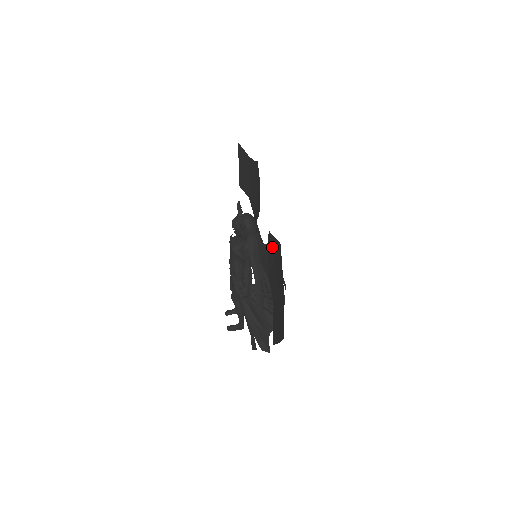
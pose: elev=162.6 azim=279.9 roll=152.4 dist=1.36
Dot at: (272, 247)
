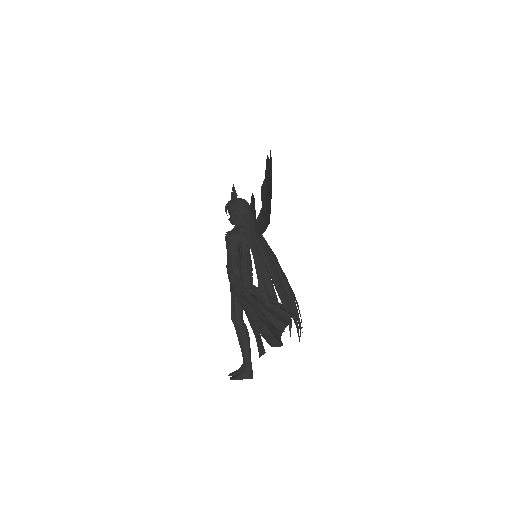
Dot at: (264, 190)
